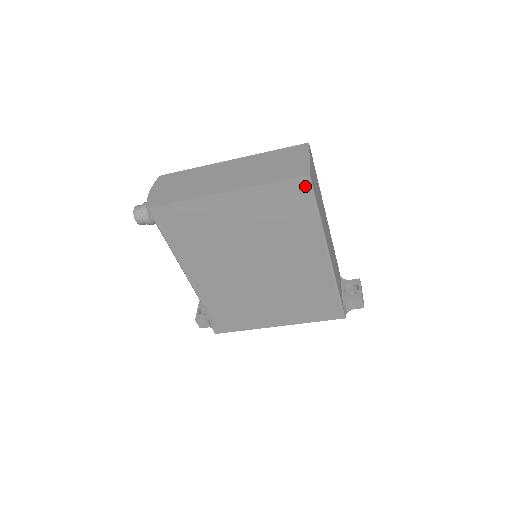
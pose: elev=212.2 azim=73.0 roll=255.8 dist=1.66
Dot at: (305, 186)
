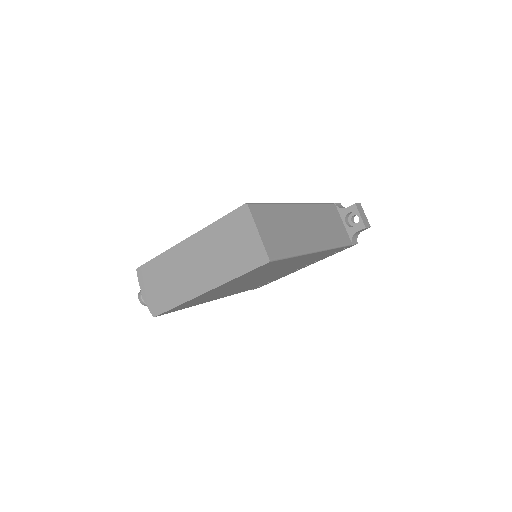
Dot at: (271, 263)
